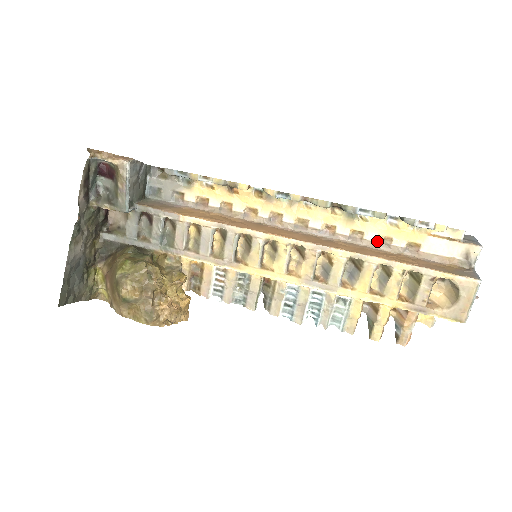
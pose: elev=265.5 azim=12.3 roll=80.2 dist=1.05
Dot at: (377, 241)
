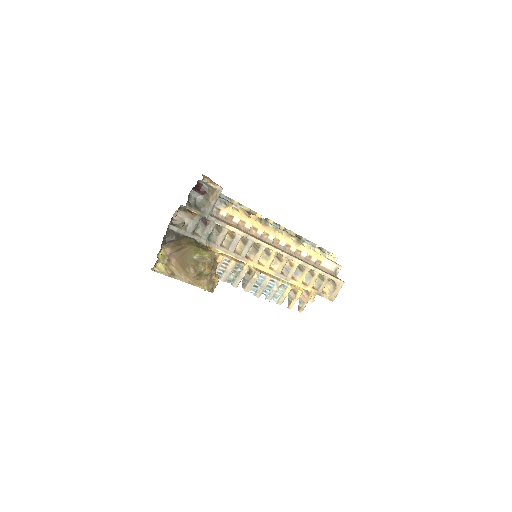
Dot at: (305, 257)
